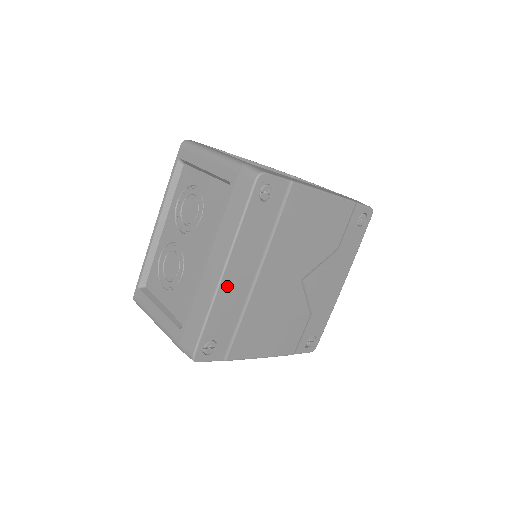
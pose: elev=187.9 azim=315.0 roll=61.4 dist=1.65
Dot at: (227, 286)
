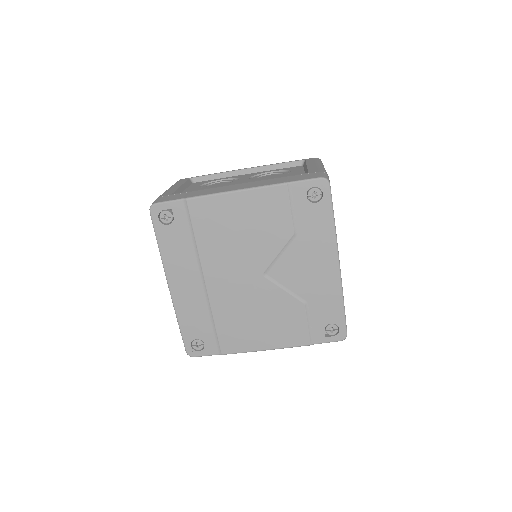
Dot at: (180, 296)
